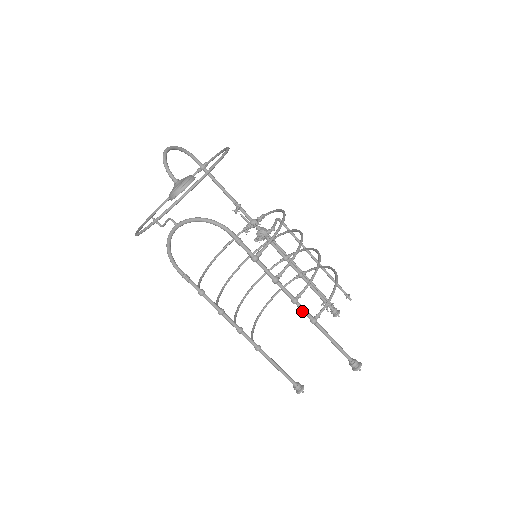
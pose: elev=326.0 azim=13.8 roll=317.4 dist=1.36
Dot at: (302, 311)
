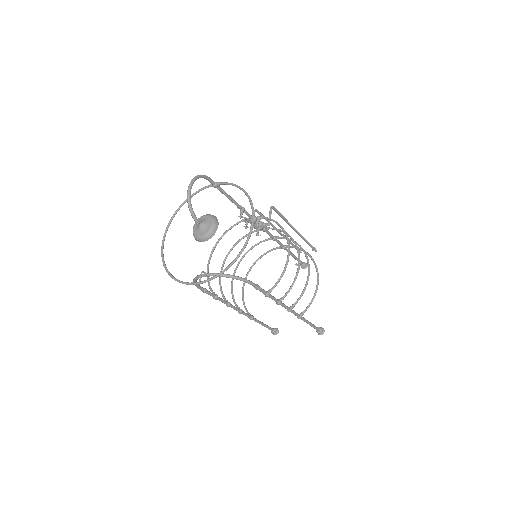
Dot at: occluded
